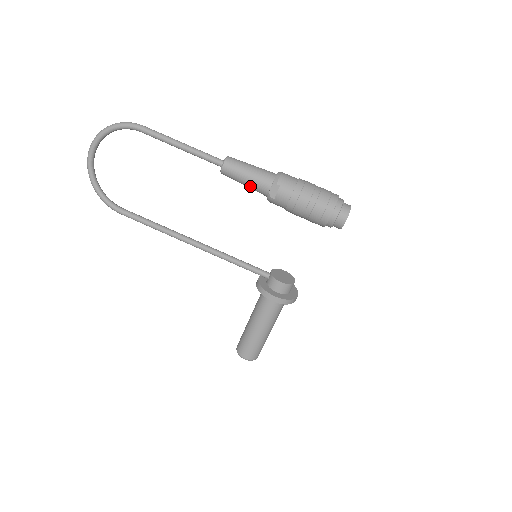
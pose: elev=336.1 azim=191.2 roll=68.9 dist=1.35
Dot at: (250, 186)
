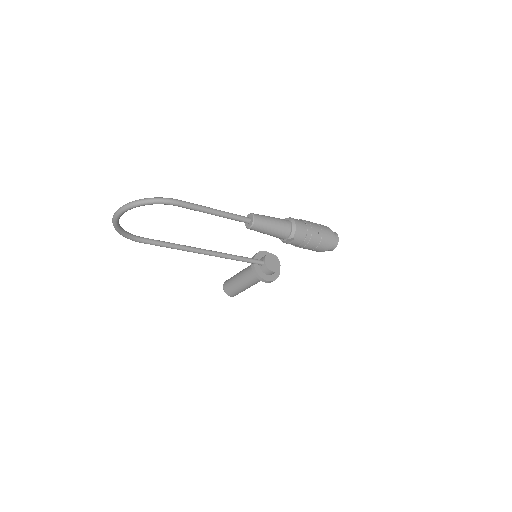
Dot at: occluded
